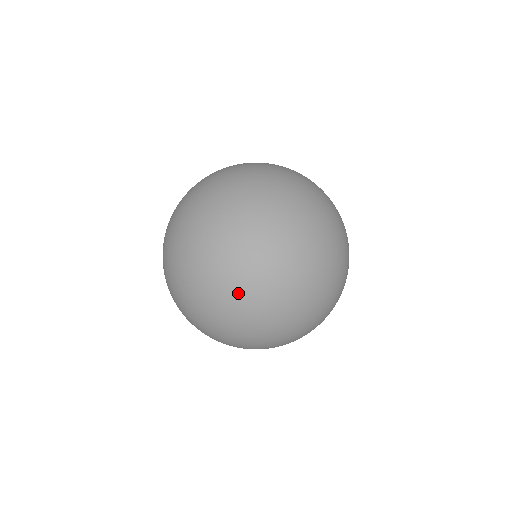
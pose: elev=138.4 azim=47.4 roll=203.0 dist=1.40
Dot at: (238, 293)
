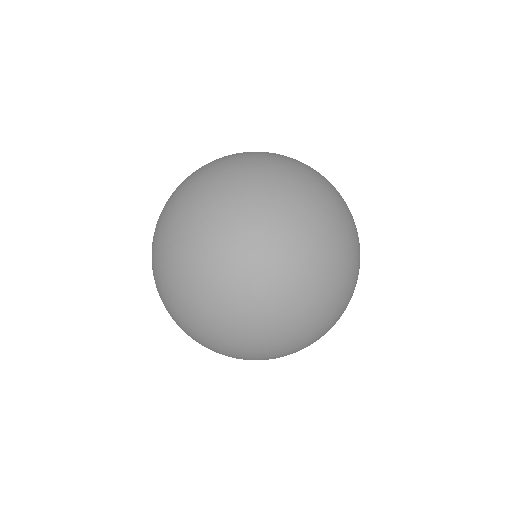
Dot at: (215, 226)
